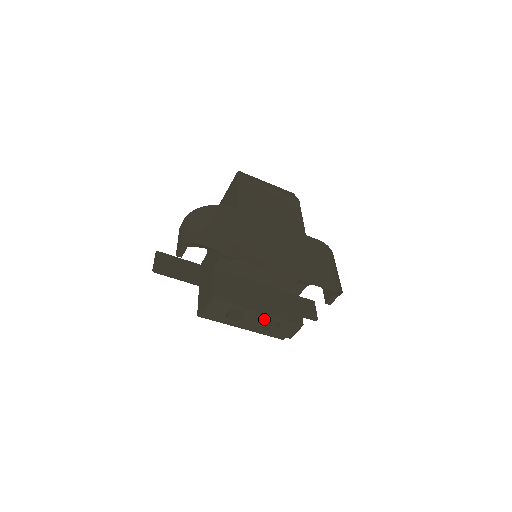
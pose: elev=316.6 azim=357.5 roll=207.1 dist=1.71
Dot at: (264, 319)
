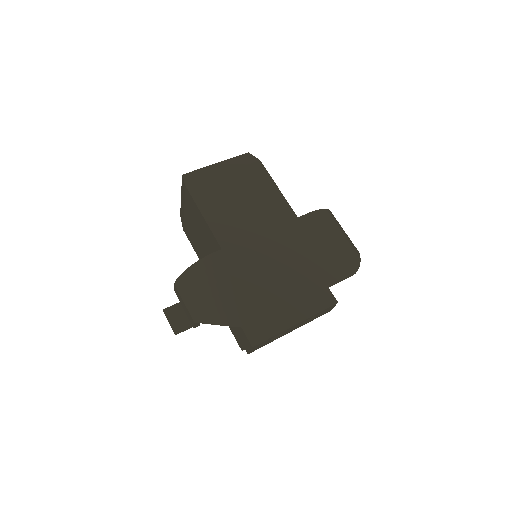
Dot at: (302, 322)
